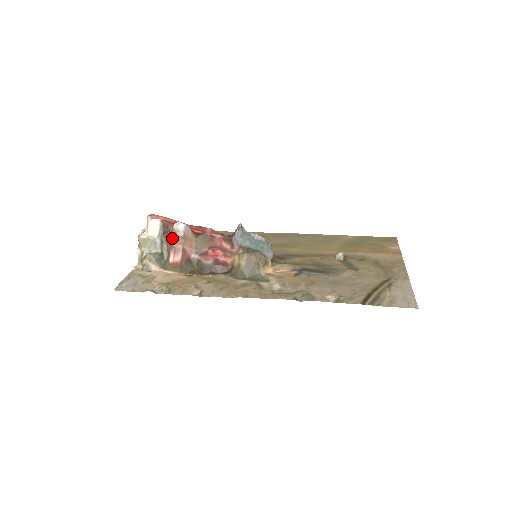
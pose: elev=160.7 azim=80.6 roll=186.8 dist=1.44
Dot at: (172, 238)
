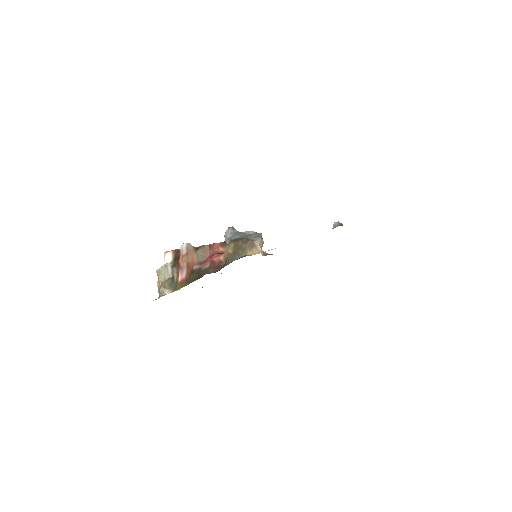
Dot at: (179, 260)
